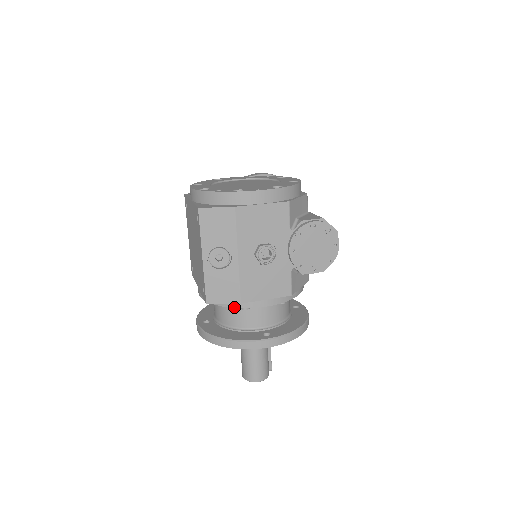
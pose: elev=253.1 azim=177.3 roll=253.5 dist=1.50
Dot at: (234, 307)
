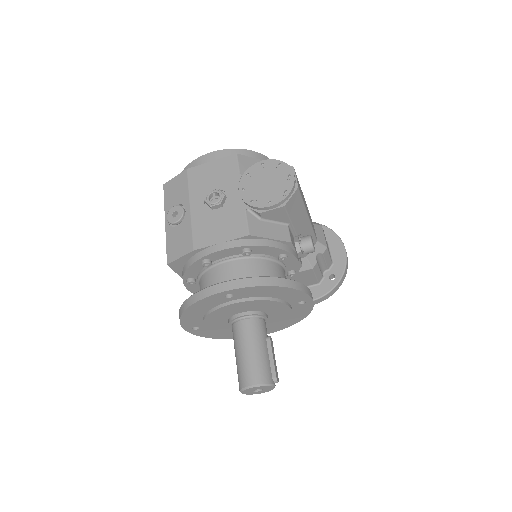
Dot at: (193, 262)
